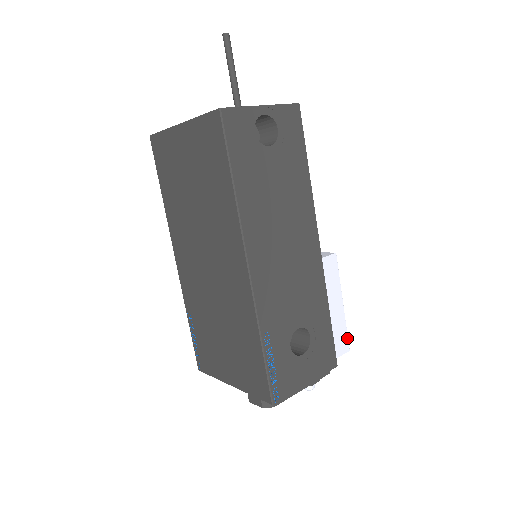
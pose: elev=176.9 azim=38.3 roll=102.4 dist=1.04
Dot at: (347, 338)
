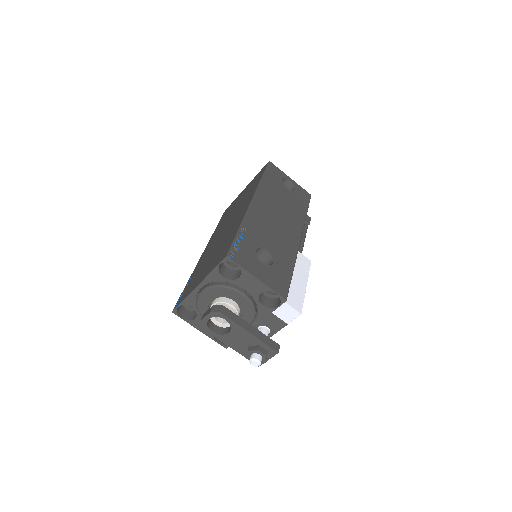
Dot at: (302, 305)
